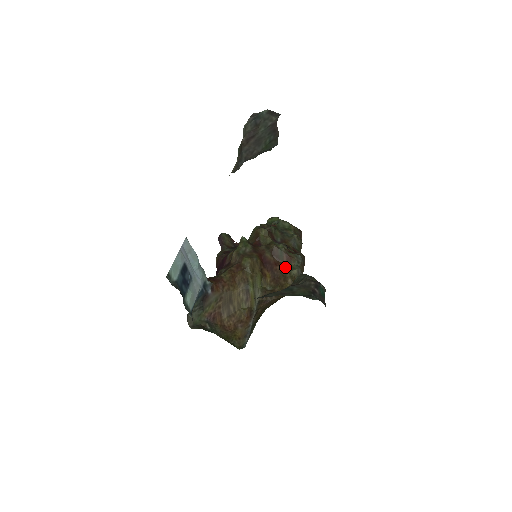
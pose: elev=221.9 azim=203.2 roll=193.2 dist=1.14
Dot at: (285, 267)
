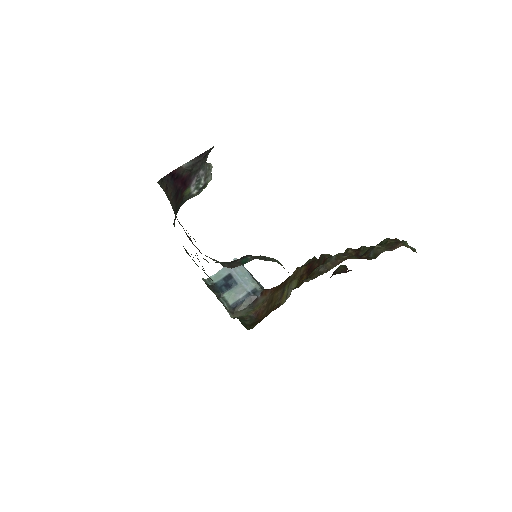
Dot at: occluded
